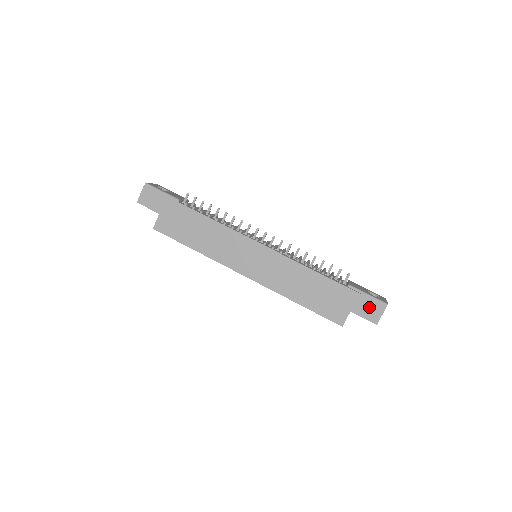
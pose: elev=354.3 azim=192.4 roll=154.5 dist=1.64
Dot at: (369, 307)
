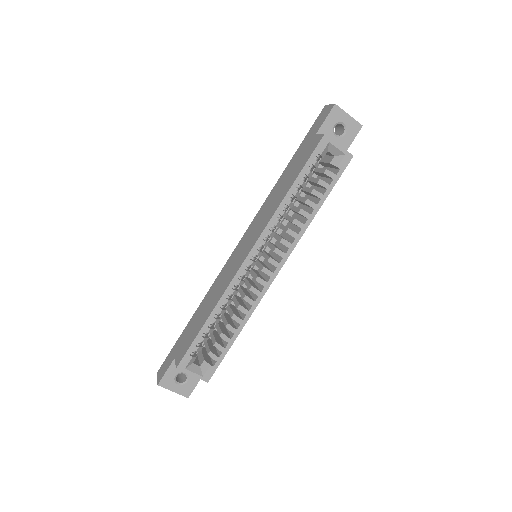
Dot at: (319, 120)
